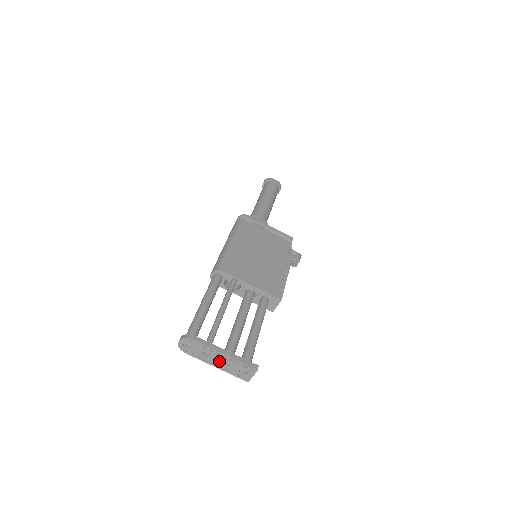
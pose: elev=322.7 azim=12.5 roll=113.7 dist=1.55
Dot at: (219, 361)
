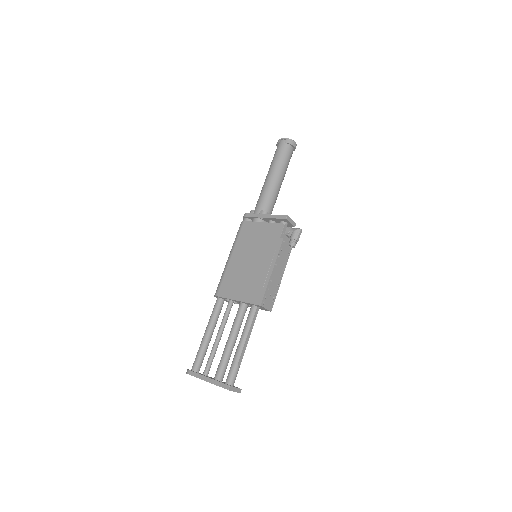
Dot at: occluded
